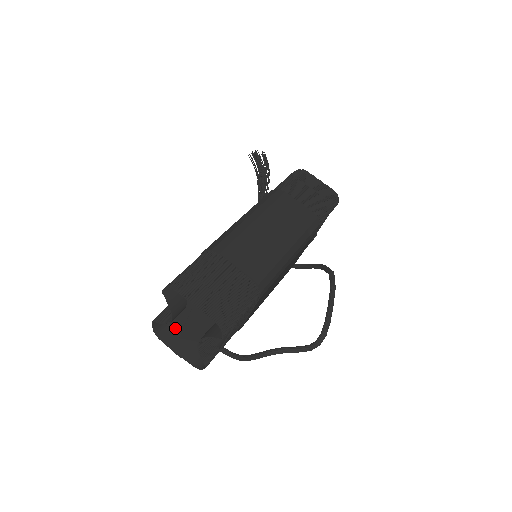
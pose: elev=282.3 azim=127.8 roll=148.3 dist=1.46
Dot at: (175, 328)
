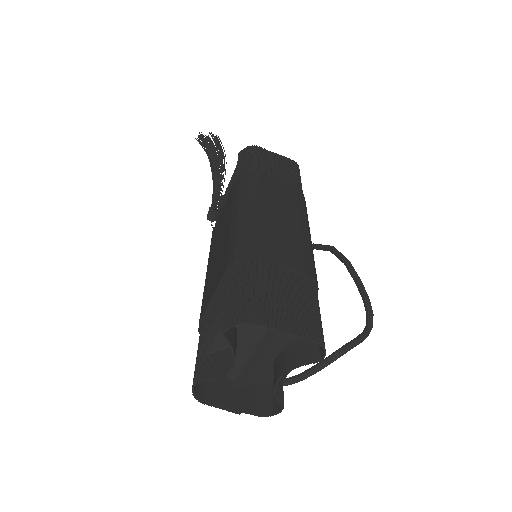
Dot at: (211, 381)
